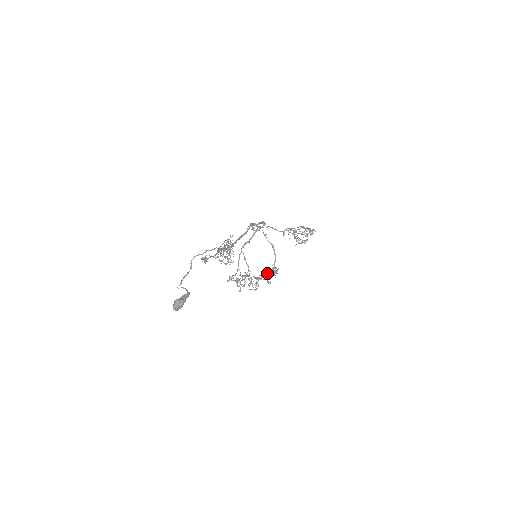
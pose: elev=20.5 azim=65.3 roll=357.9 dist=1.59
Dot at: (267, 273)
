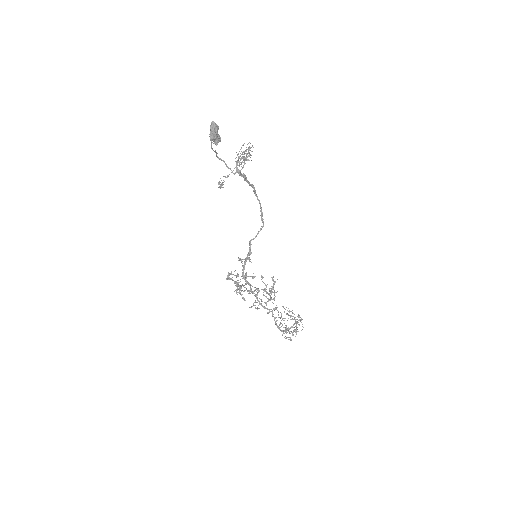
Dot at: occluded
